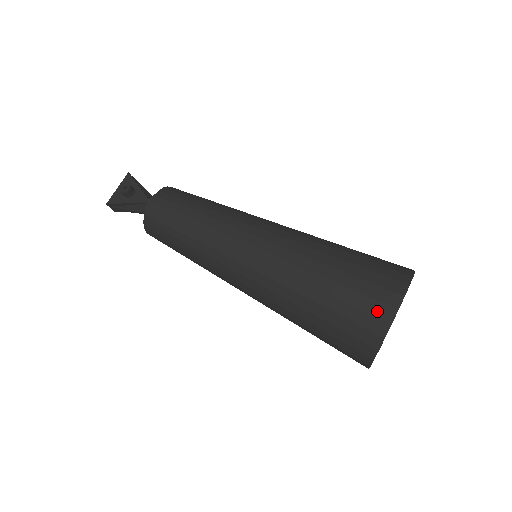
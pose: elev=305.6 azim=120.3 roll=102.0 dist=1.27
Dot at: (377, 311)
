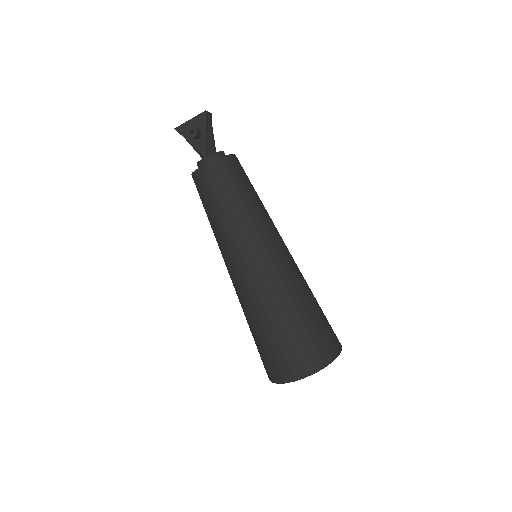
Dot at: (284, 371)
